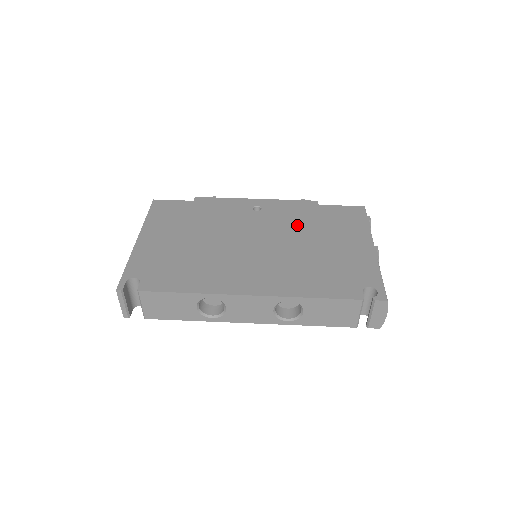
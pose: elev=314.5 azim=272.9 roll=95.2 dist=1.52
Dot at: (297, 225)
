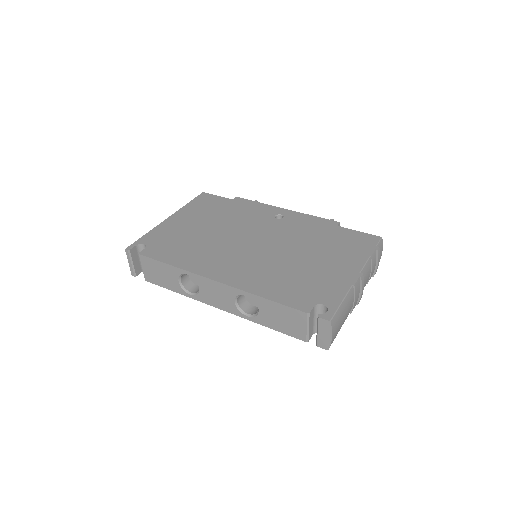
Dot at: (302, 238)
